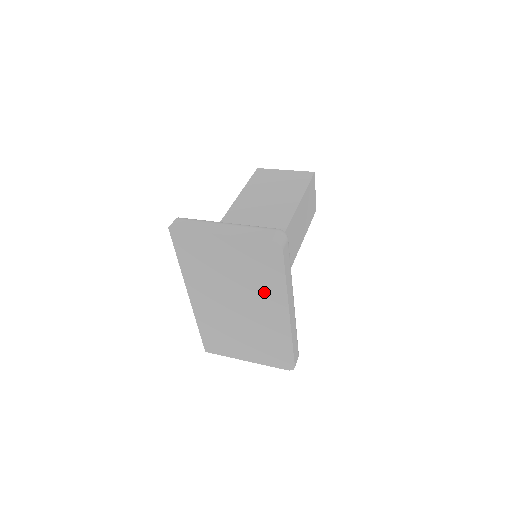
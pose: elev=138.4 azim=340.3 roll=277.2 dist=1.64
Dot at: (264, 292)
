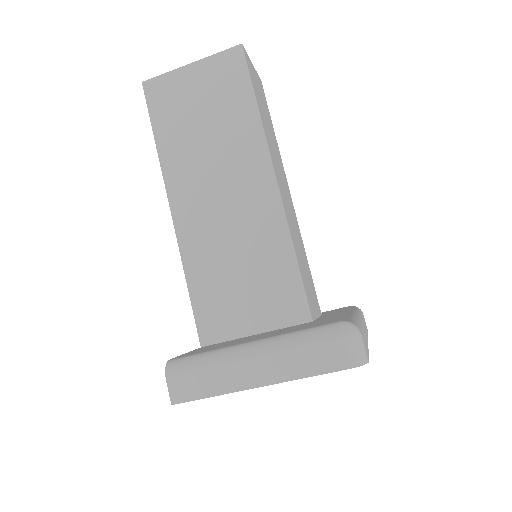
Dot at: occluded
